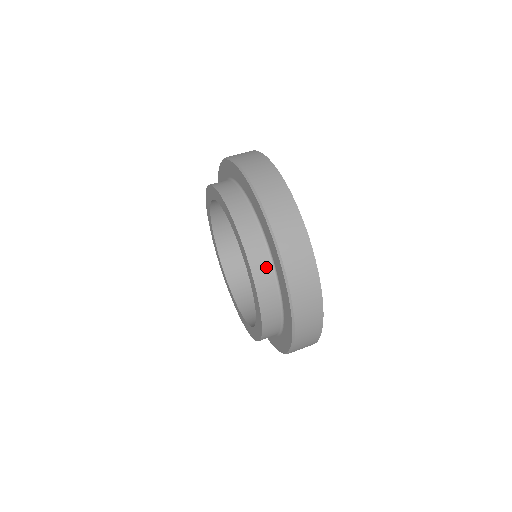
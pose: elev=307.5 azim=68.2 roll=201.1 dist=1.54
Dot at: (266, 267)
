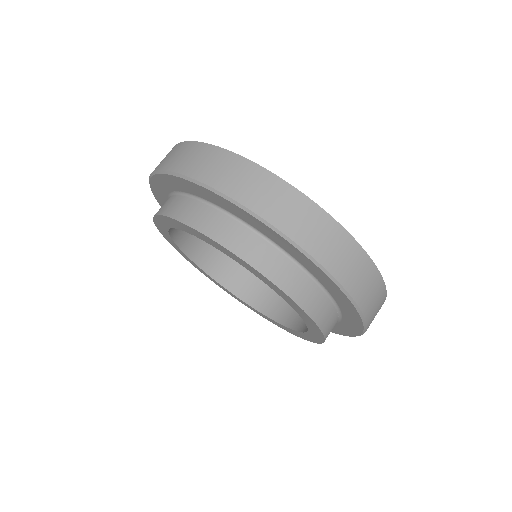
Dot at: (334, 322)
